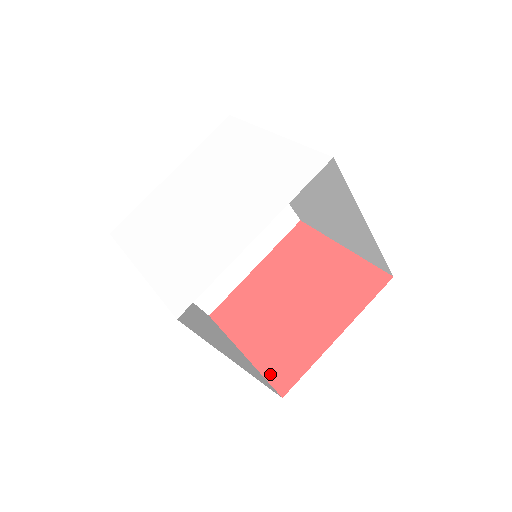
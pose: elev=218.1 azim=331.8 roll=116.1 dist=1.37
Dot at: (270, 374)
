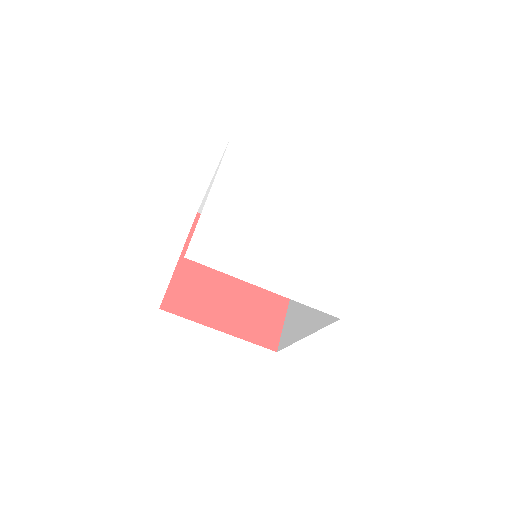
Dot at: (172, 290)
